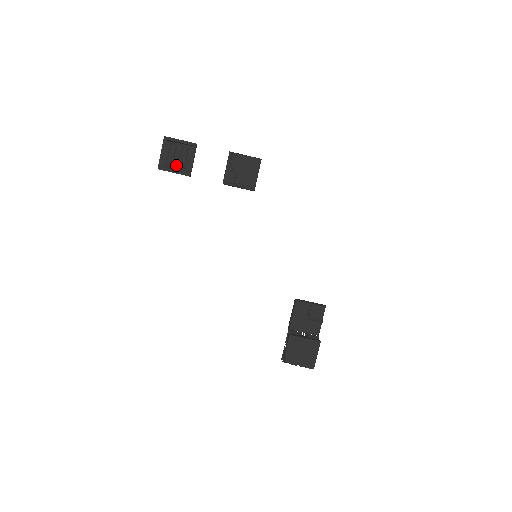
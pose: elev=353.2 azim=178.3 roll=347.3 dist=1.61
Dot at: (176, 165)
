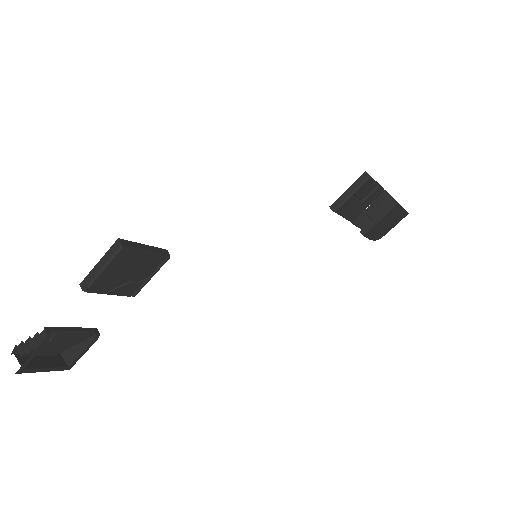
Dot at: (69, 346)
